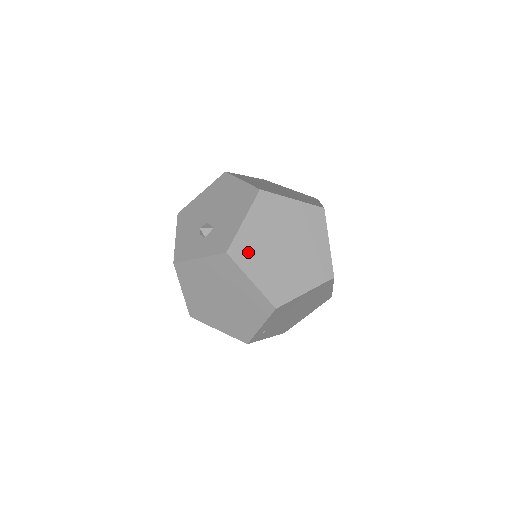
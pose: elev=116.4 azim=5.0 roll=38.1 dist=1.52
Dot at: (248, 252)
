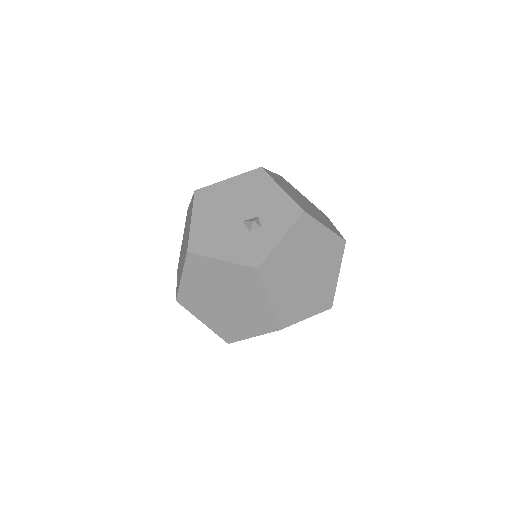
Dot at: (305, 208)
